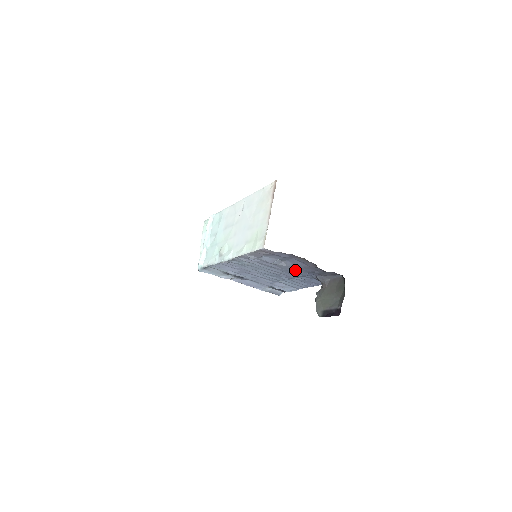
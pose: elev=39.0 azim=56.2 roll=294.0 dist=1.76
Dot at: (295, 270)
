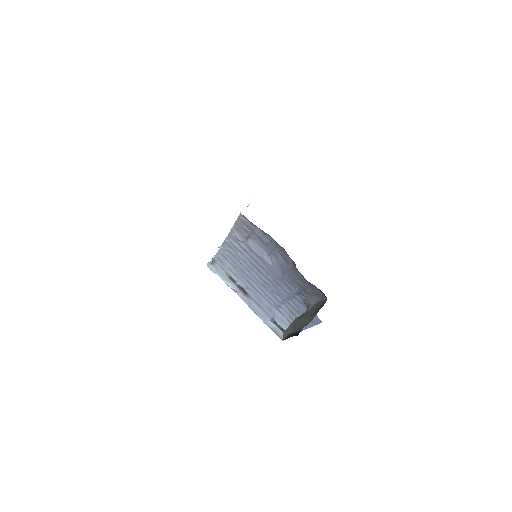
Dot at: (281, 276)
